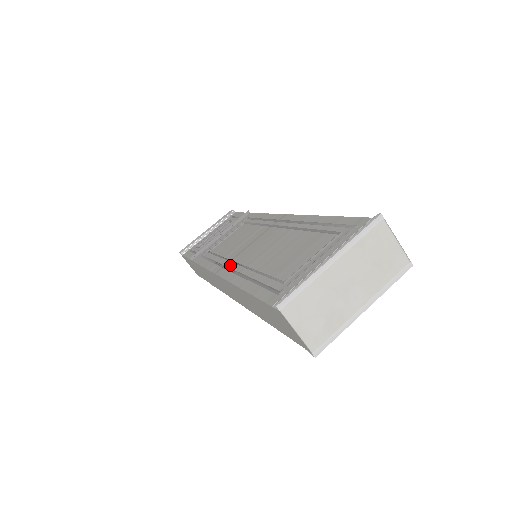
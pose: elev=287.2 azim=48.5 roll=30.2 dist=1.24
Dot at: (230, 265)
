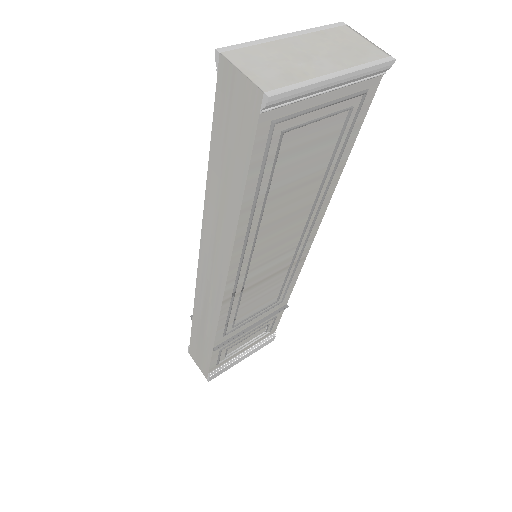
Dot at: occluded
